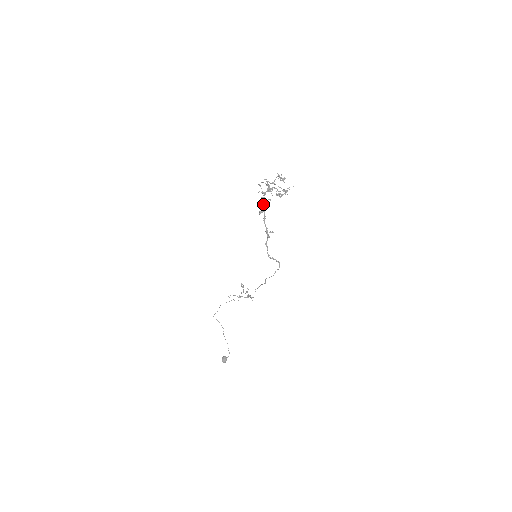
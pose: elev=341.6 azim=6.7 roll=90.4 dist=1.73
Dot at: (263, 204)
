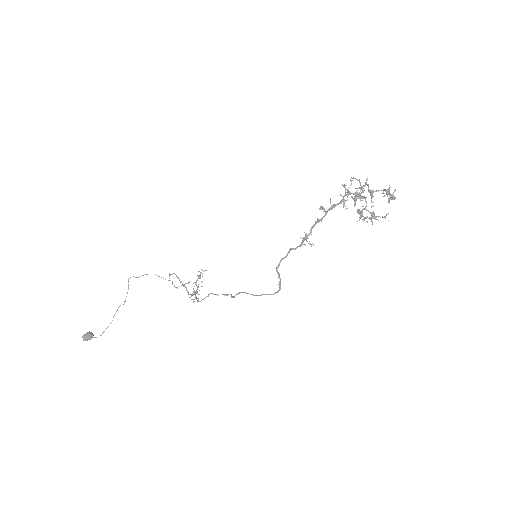
Dot at: occluded
